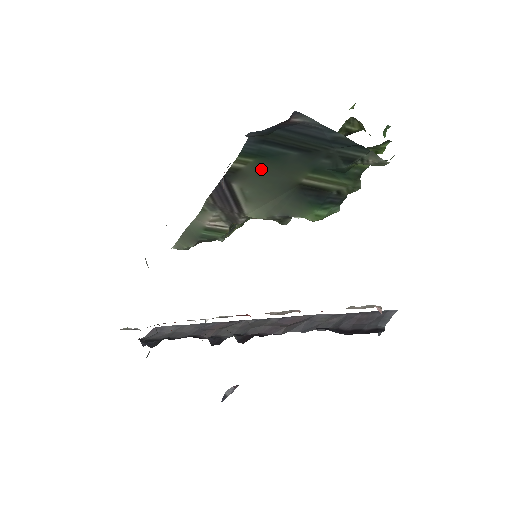
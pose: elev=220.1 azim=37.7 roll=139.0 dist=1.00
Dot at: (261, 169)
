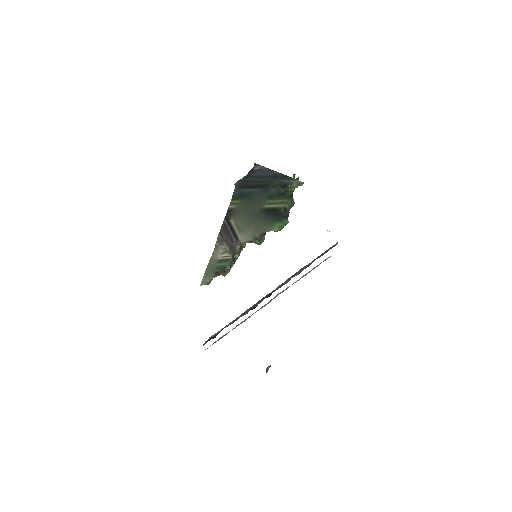
Dot at: (243, 205)
